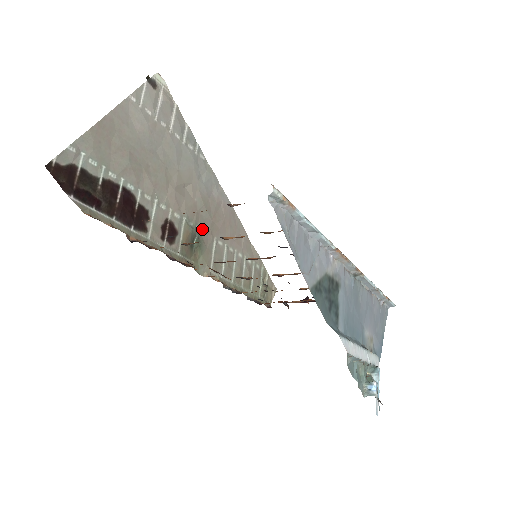
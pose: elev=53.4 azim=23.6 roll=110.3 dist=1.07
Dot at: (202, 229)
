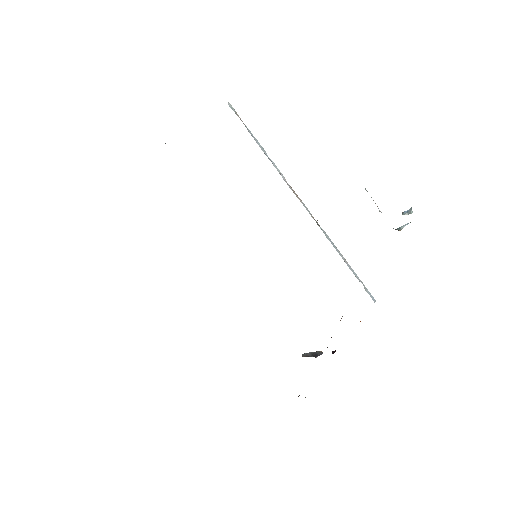
Dot at: occluded
